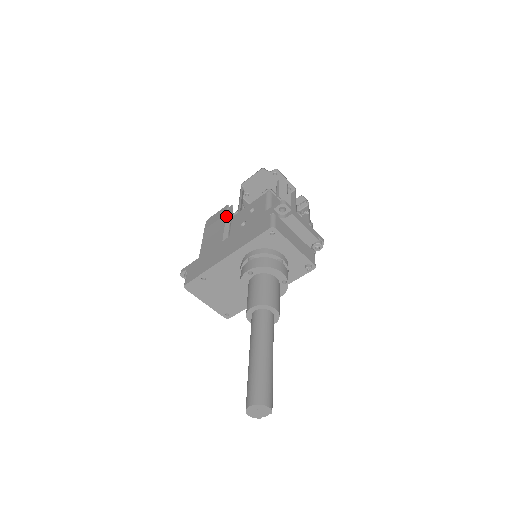
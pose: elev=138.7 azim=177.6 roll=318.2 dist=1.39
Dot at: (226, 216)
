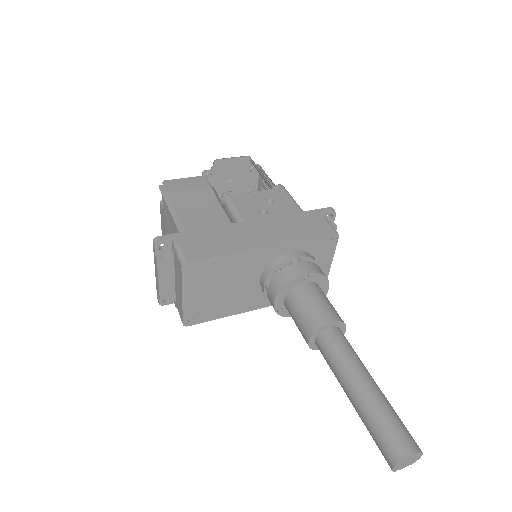
Dot at: (213, 190)
